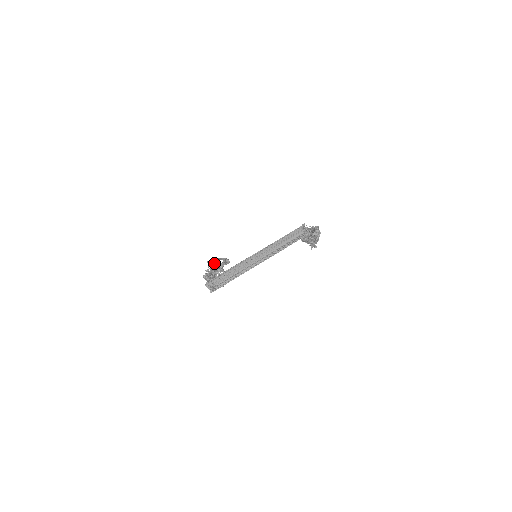
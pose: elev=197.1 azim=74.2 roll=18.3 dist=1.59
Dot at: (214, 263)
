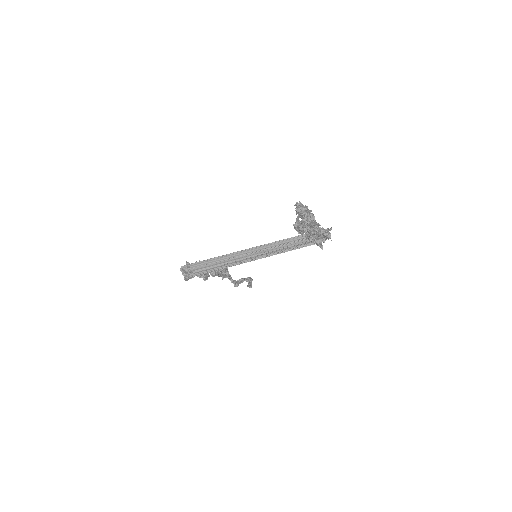
Dot at: occluded
